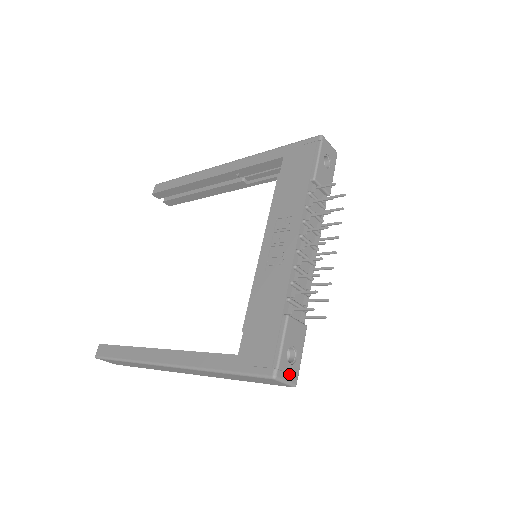
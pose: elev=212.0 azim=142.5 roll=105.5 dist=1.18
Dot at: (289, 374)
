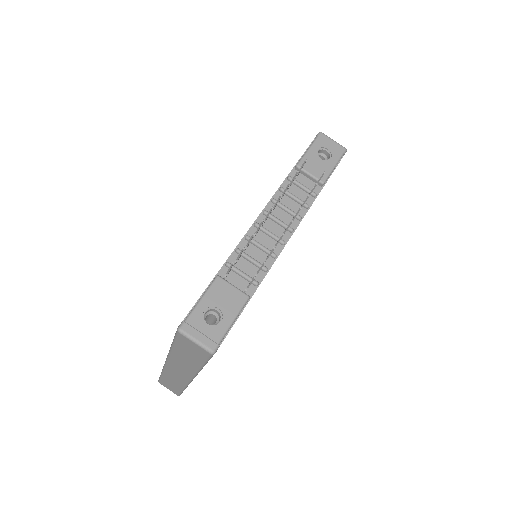
Dot at: (203, 334)
